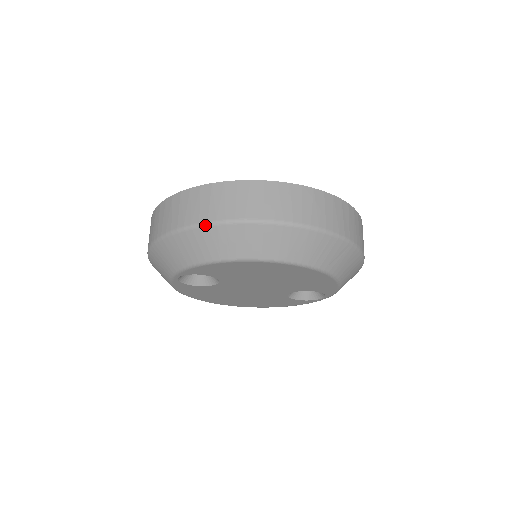
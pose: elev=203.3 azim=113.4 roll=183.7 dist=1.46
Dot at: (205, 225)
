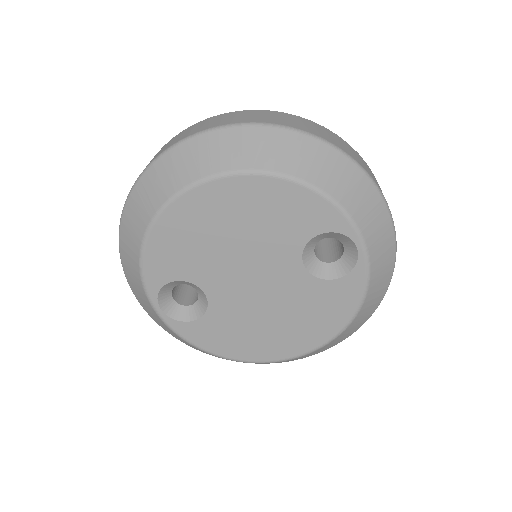
Dot at: (122, 213)
